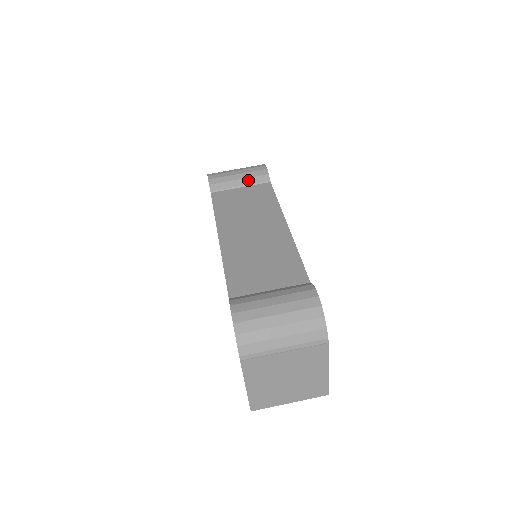
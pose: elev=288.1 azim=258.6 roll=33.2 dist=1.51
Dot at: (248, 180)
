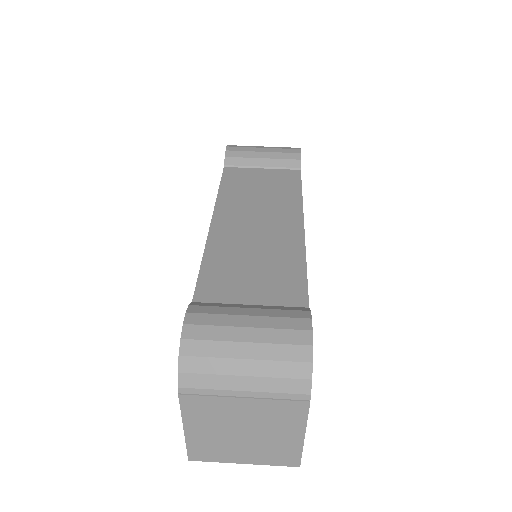
Dot at: (273, 161)
